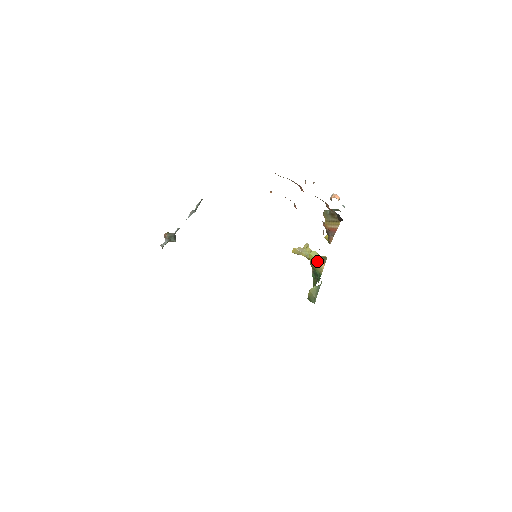
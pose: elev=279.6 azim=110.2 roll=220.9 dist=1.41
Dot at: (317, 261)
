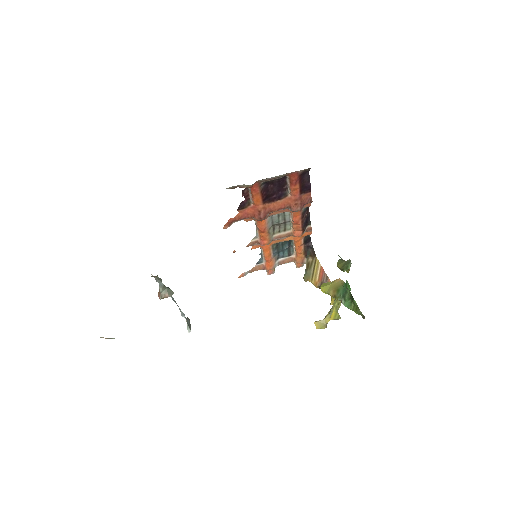
Dot at: (331, 284)
